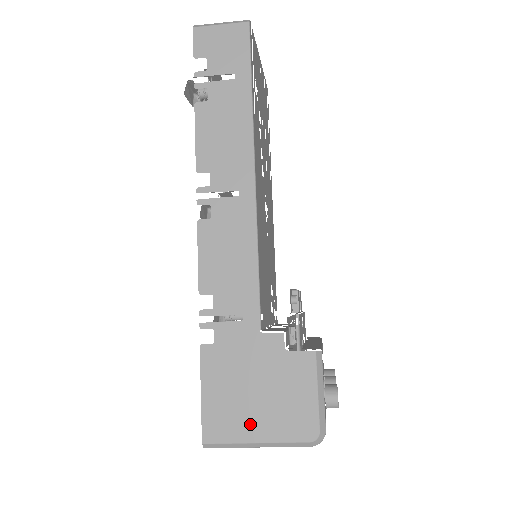
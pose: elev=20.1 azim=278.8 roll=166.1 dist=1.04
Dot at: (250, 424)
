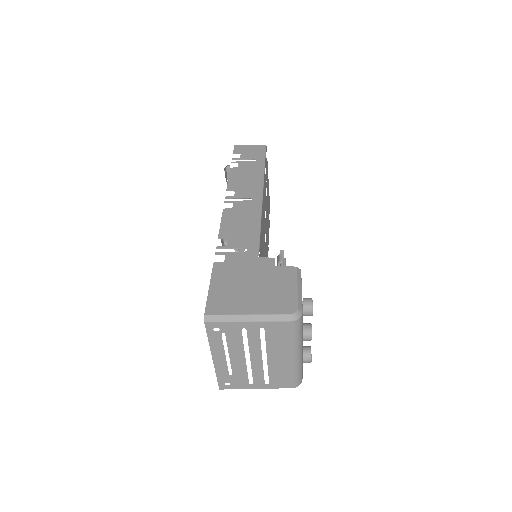
Dot at: (244, 304)
